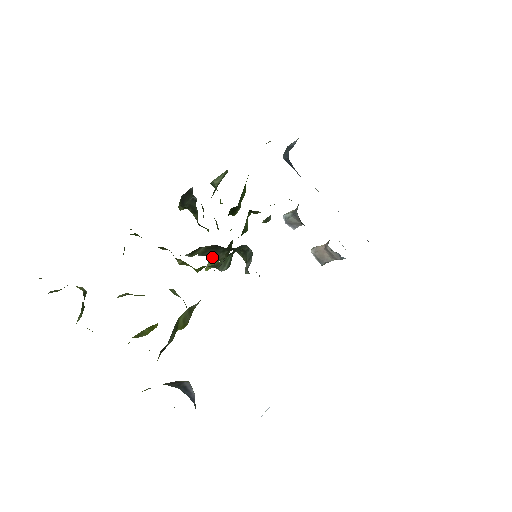
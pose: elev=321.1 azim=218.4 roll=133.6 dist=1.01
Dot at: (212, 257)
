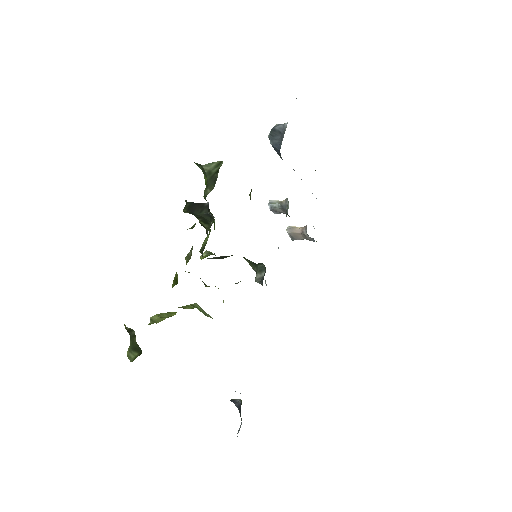
Dot at: occluded
